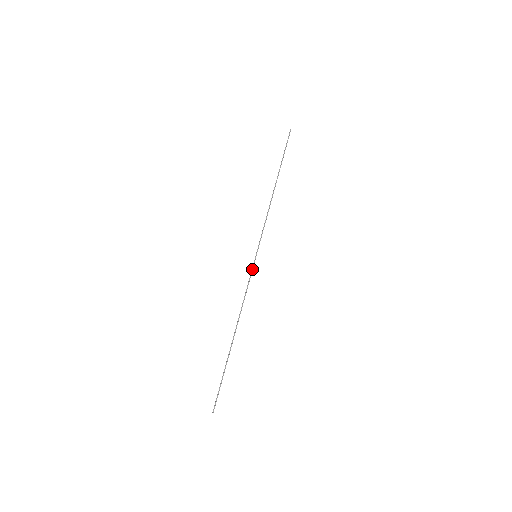
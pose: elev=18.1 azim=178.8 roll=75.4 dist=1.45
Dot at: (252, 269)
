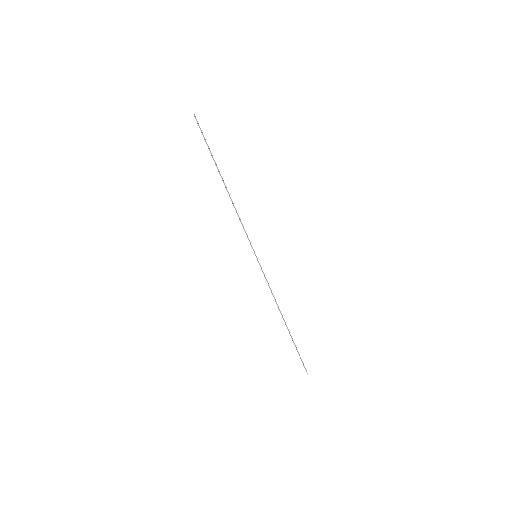
Dot at: (261, 268)
